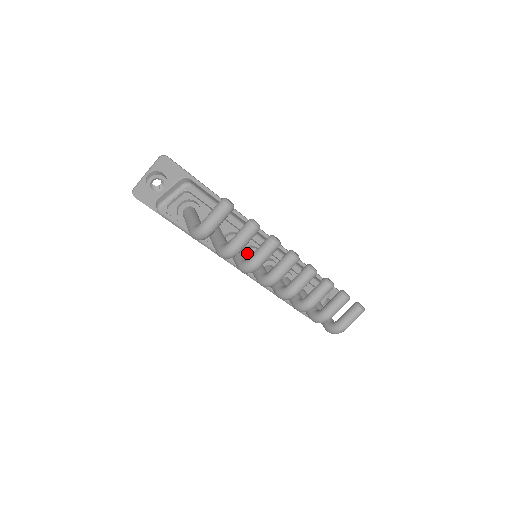
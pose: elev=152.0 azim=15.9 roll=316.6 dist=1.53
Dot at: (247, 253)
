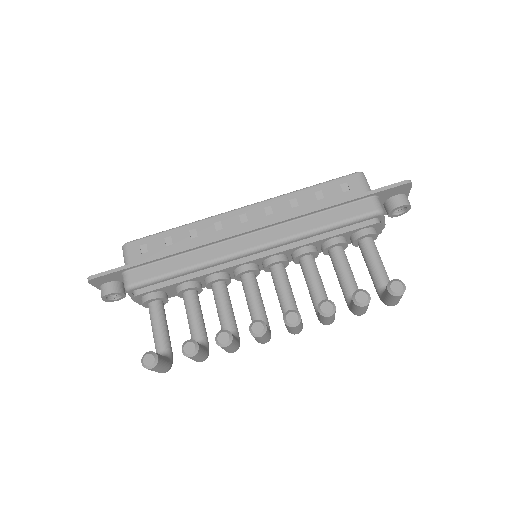
Dot at: (239, 277)
